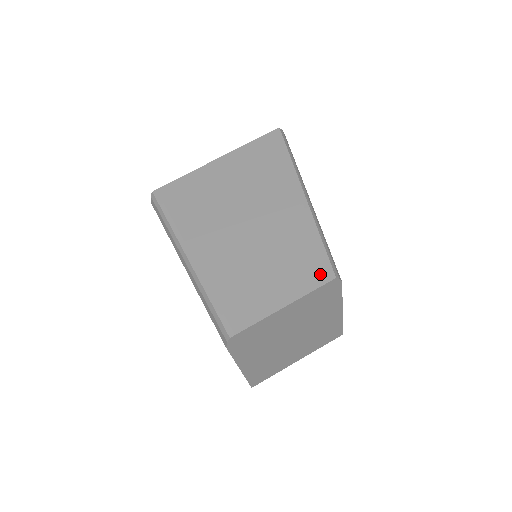
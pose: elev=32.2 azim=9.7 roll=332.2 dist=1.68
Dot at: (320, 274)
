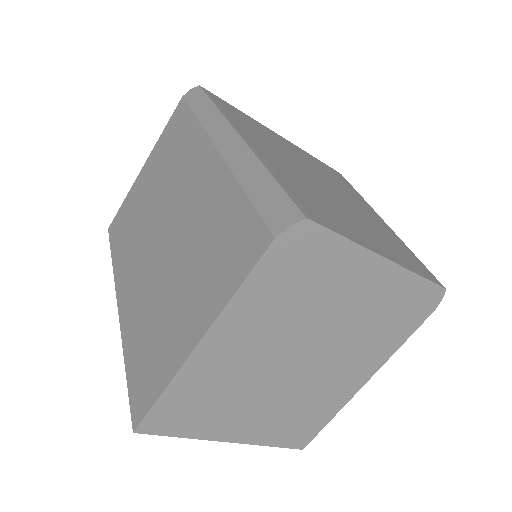
Dot at: (425, 271)
